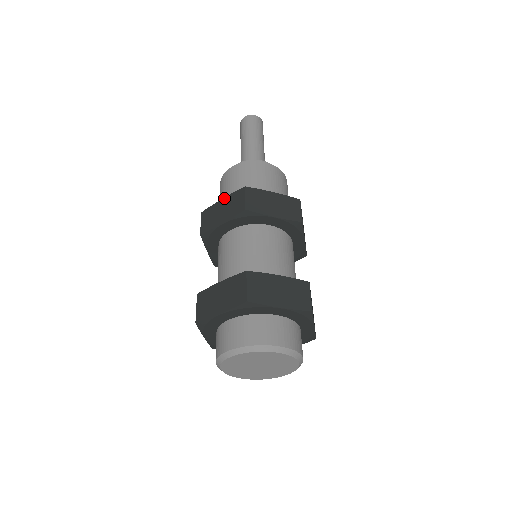
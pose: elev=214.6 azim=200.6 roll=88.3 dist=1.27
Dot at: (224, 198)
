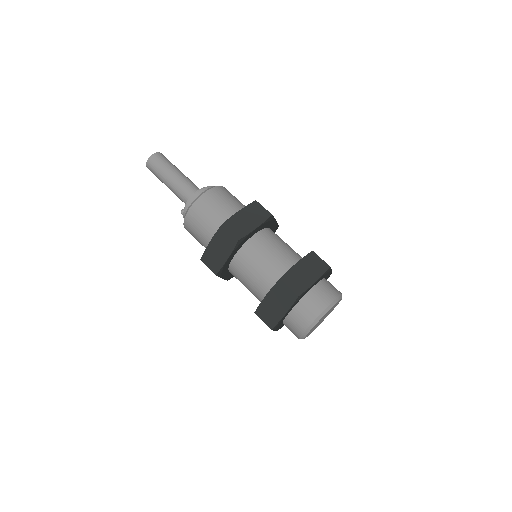
Dot at: (211, 241)
